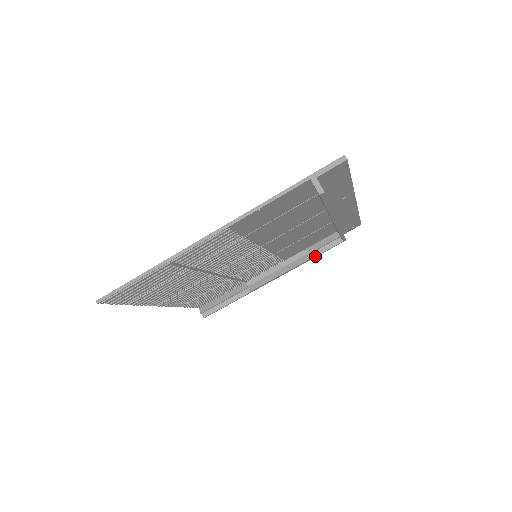
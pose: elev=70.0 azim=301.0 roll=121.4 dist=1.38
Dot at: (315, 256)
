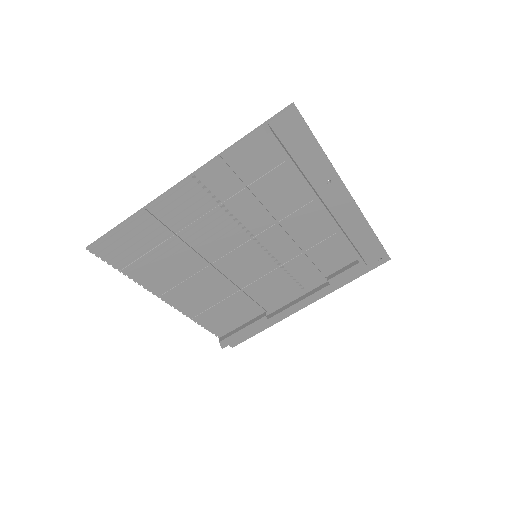
Dot at: (334, 283)
